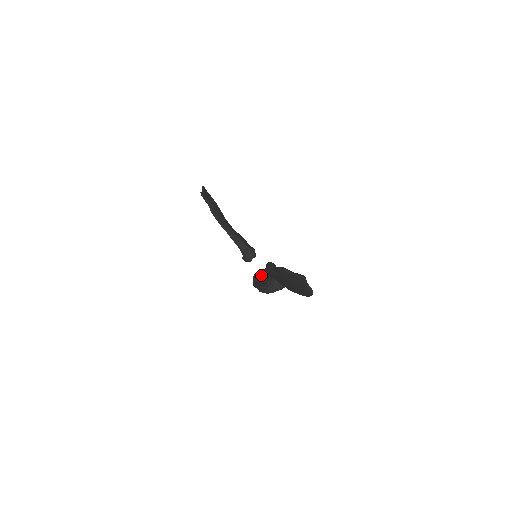
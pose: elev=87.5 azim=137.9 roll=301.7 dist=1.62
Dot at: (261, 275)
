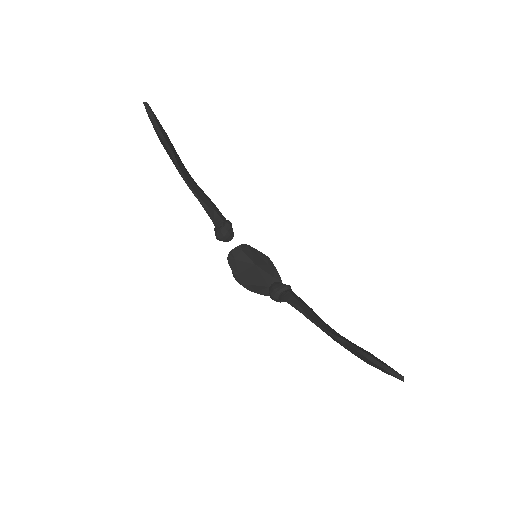
Dot at: (239, 260)
